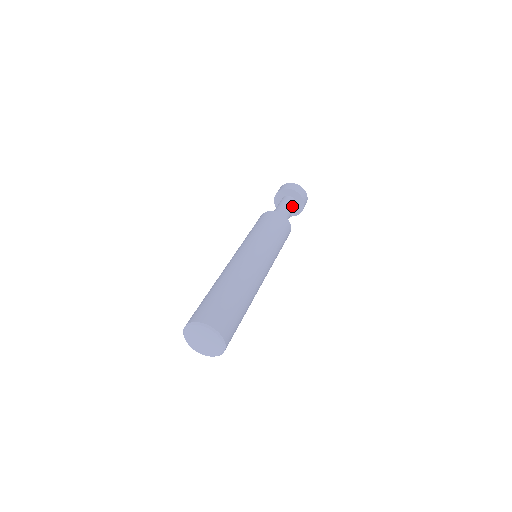
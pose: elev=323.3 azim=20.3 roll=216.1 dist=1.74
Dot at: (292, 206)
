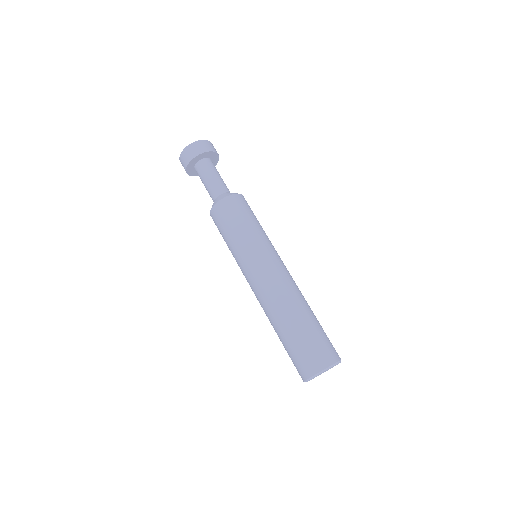
Dot at: occluded
